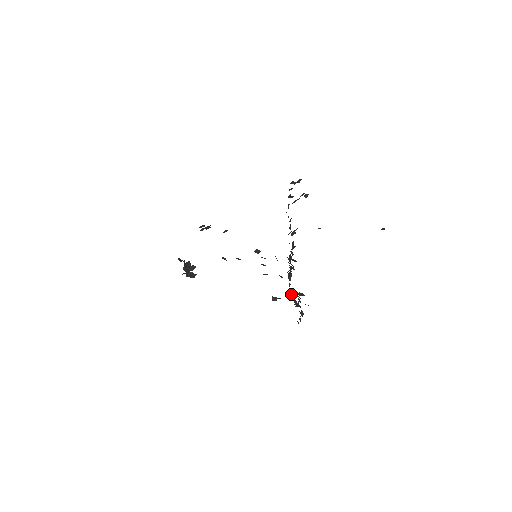
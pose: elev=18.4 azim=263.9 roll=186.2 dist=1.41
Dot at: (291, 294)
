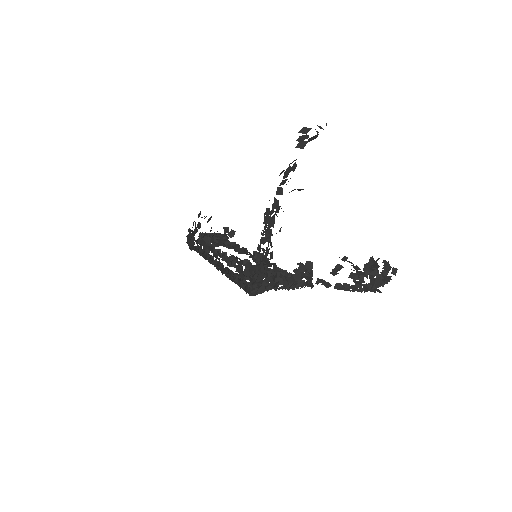
Dot at: (326, 284)
